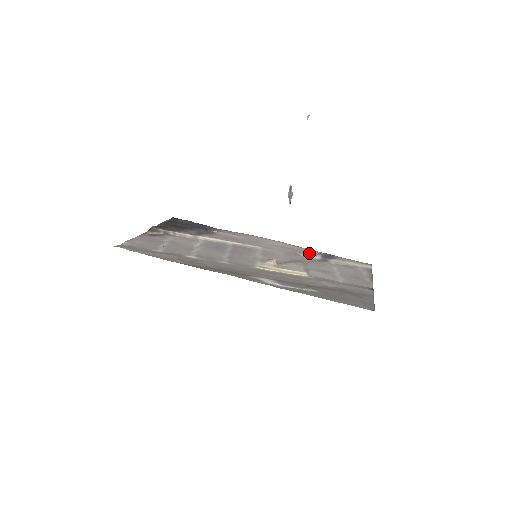
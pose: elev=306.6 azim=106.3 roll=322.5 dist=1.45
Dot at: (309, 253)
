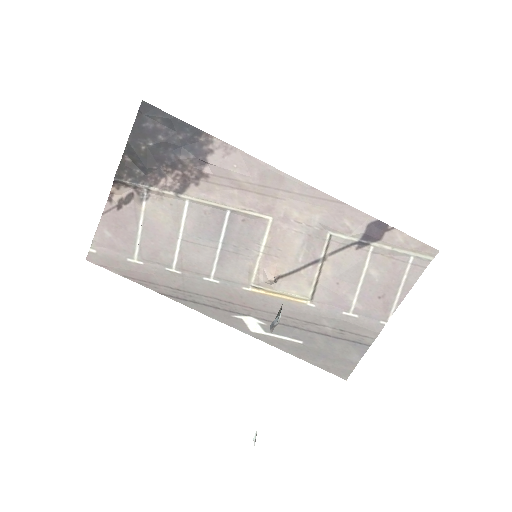
Dot at: (347, 225)
